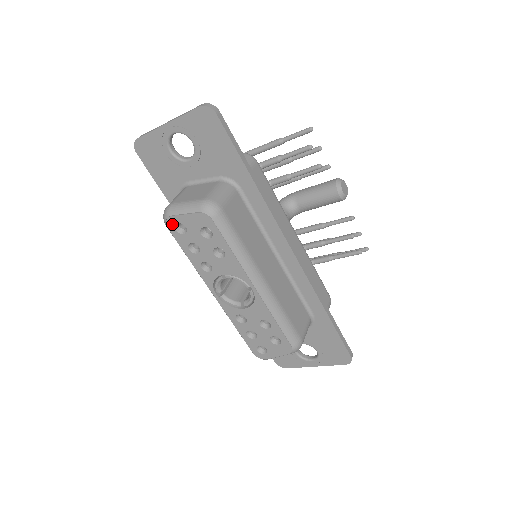
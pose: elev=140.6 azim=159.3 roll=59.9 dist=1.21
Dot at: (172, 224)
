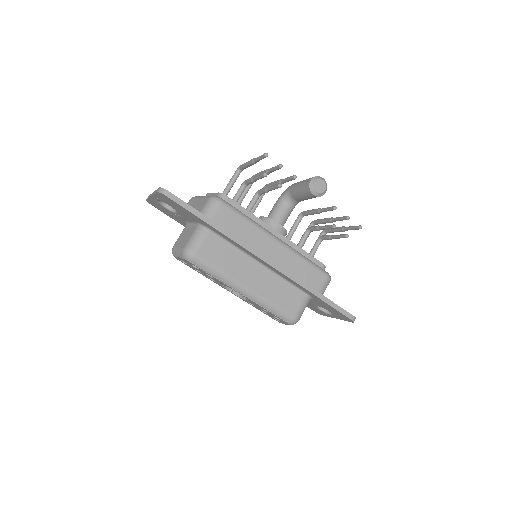
Dot at: (178, 259)
